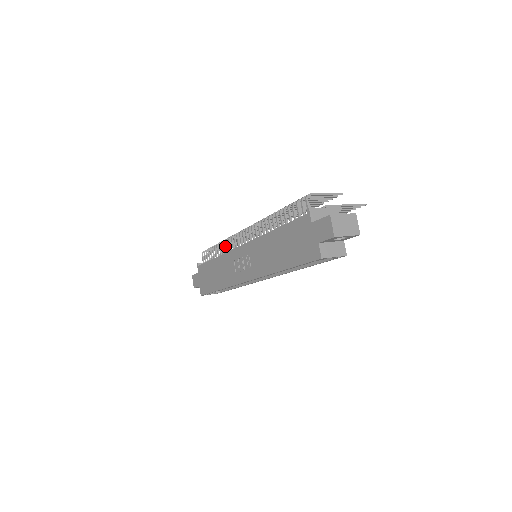
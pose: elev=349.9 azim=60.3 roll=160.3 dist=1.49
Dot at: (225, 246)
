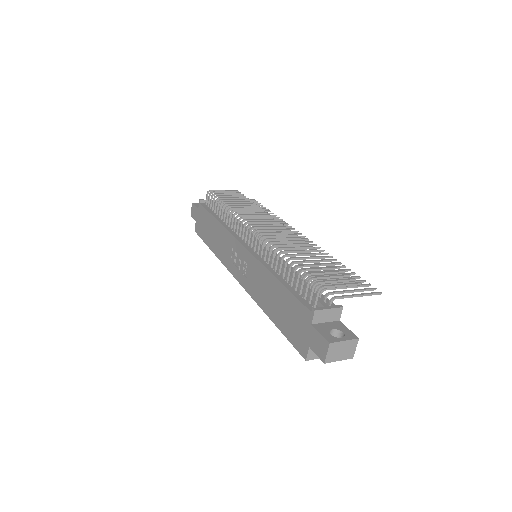
Dot at: (230, 218)
